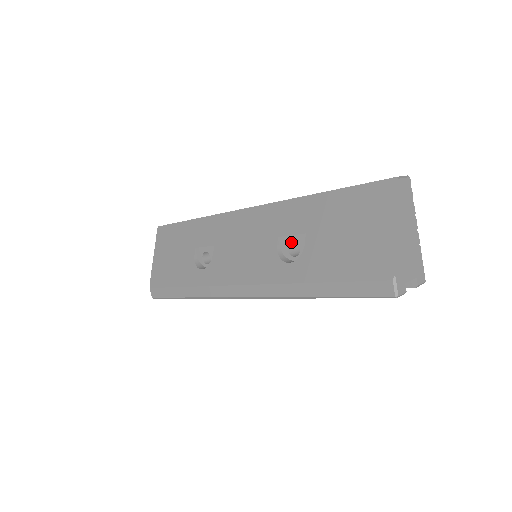
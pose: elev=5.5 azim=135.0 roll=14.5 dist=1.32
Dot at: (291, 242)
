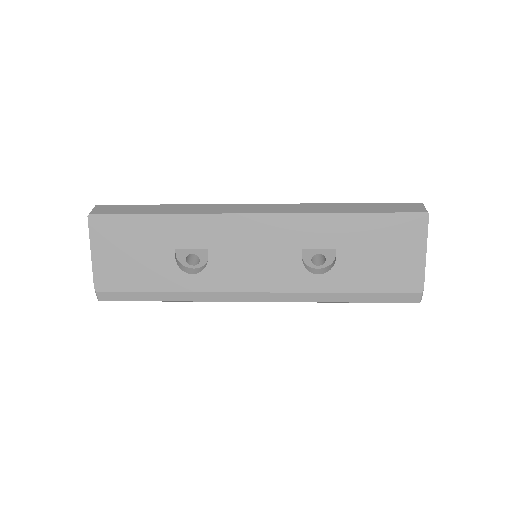
Dot at: (315, 253)
